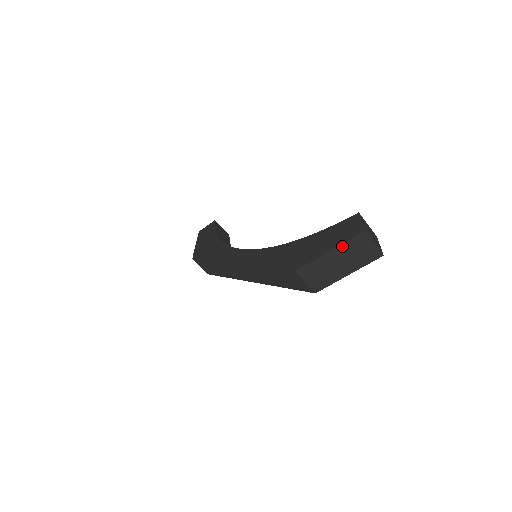
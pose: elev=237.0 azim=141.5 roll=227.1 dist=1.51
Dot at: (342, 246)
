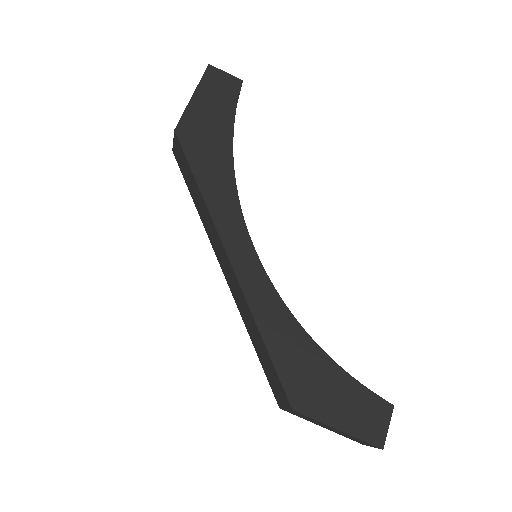
Dot at: (353, 436)
